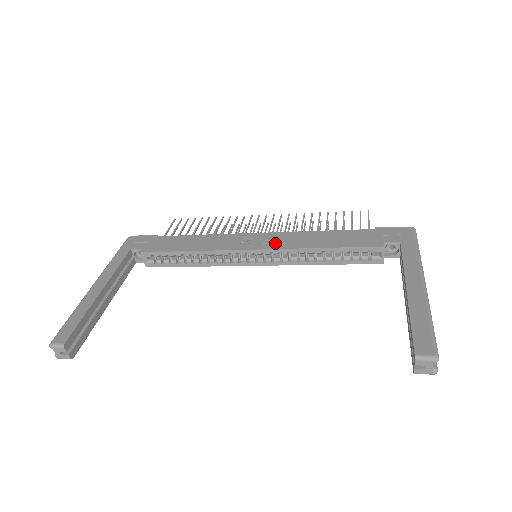
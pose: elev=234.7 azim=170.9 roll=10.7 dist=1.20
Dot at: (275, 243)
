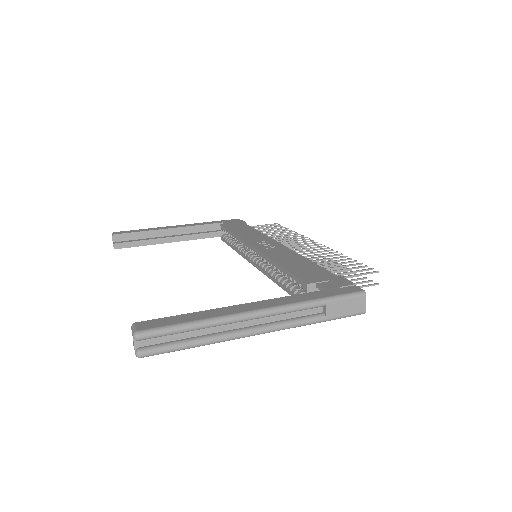
Dot at: (269, 250)
